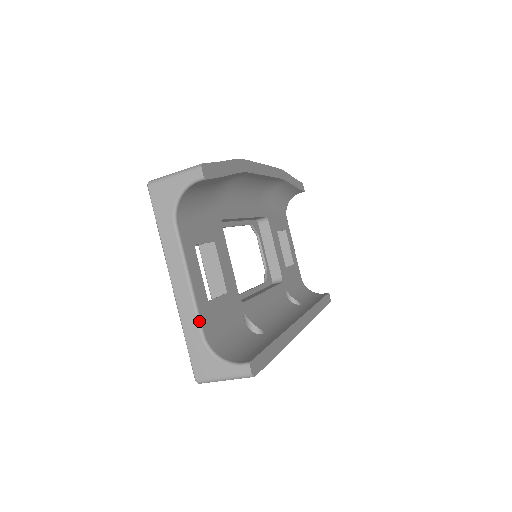
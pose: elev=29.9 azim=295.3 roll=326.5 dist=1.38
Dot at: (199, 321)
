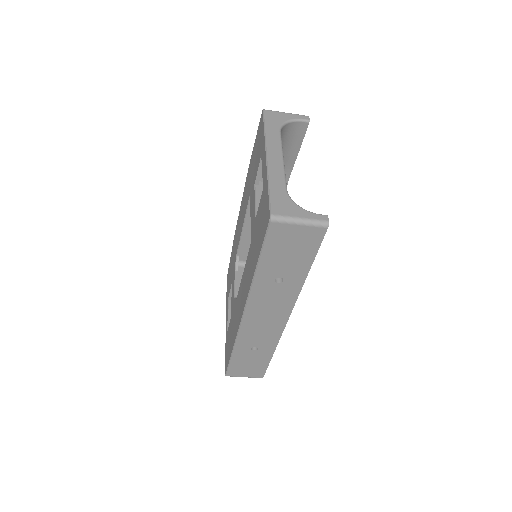
Dot at: occluded
